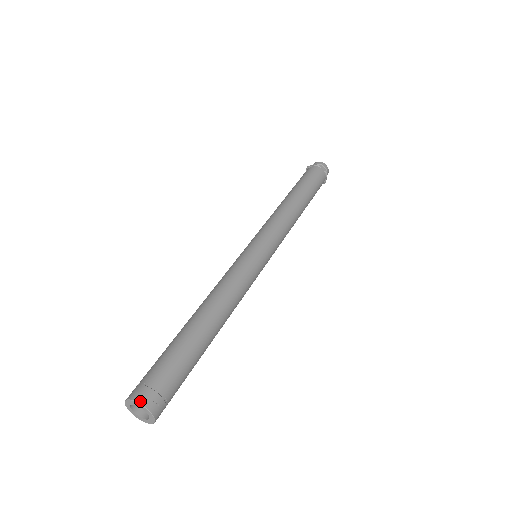
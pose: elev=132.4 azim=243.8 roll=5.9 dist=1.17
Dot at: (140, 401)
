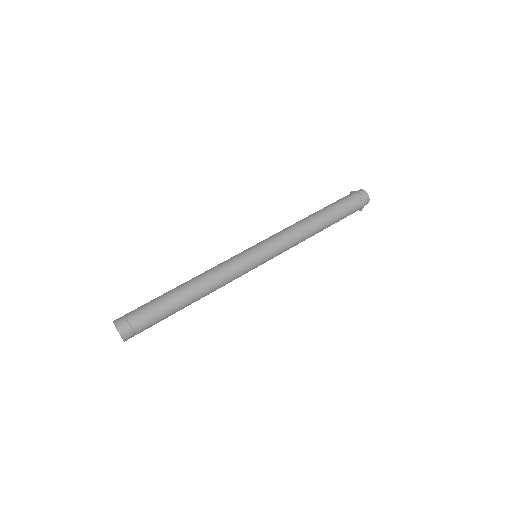
Dot at: (114, 320)
